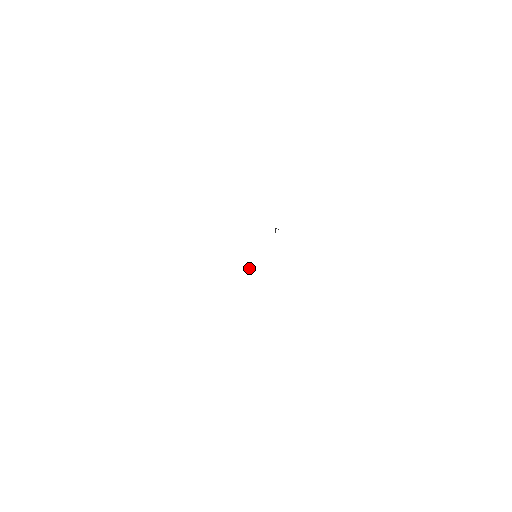
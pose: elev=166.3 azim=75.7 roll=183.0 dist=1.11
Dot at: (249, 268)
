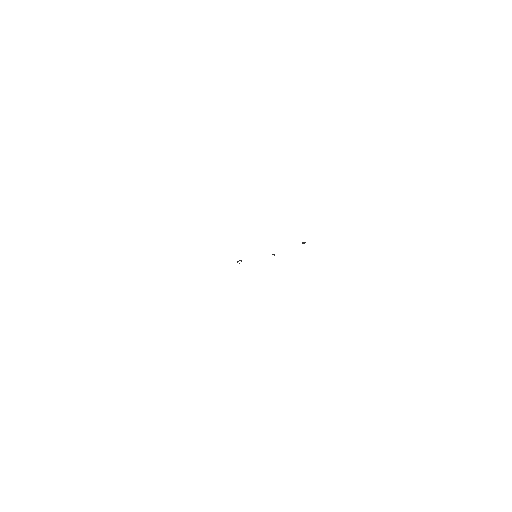
Dot at: occluded
